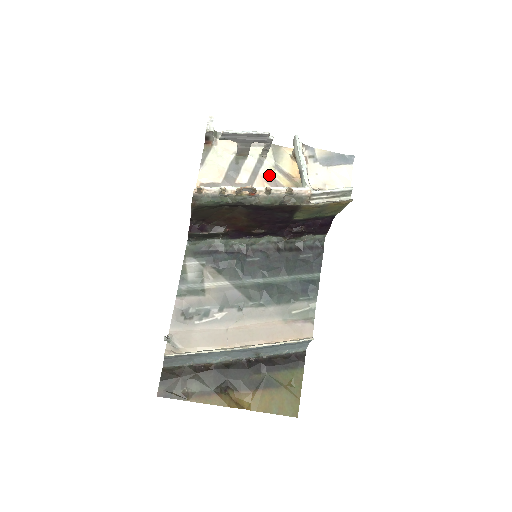
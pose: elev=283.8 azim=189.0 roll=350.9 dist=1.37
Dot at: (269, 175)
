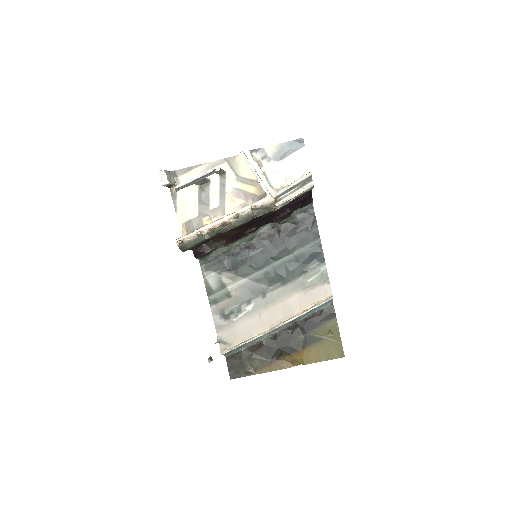
Dot at: (235, 189)
